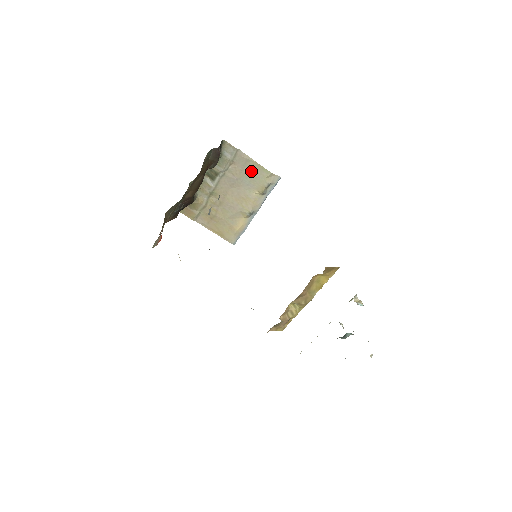
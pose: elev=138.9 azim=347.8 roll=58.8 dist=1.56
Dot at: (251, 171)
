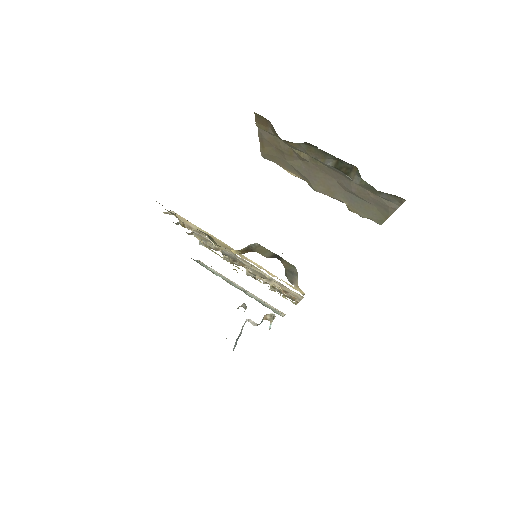
Dot at: (373, 208)
